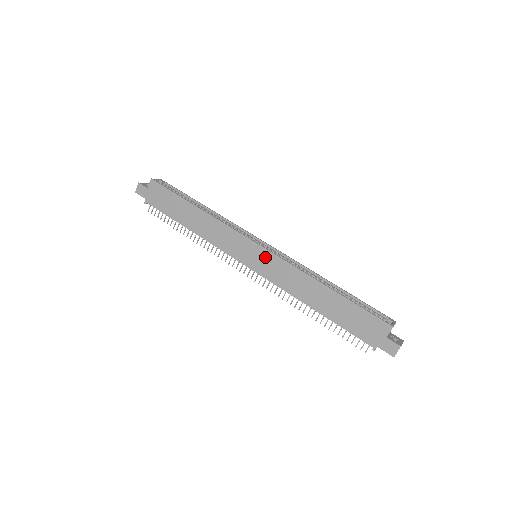
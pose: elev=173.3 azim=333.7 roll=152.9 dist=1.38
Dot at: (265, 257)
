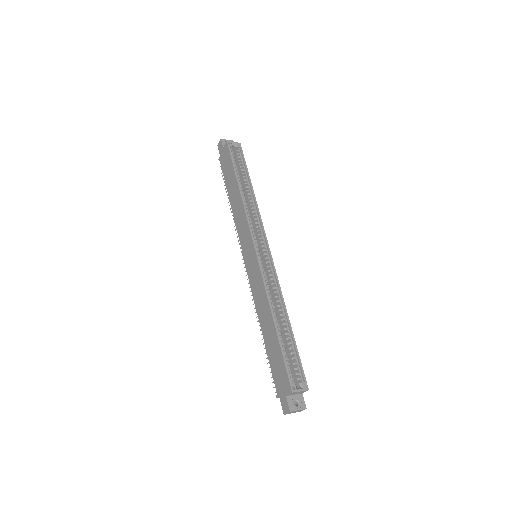
Dot at: (254, 263)
